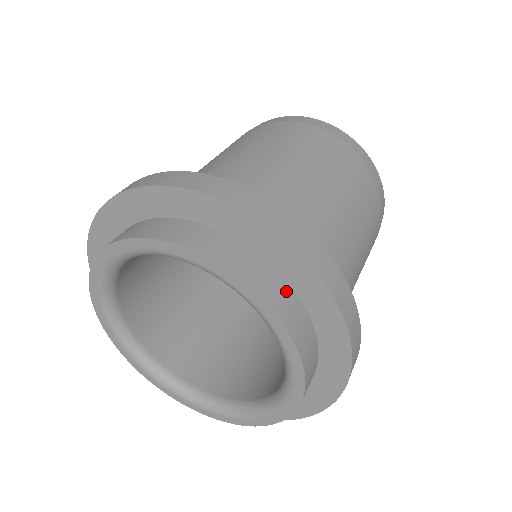
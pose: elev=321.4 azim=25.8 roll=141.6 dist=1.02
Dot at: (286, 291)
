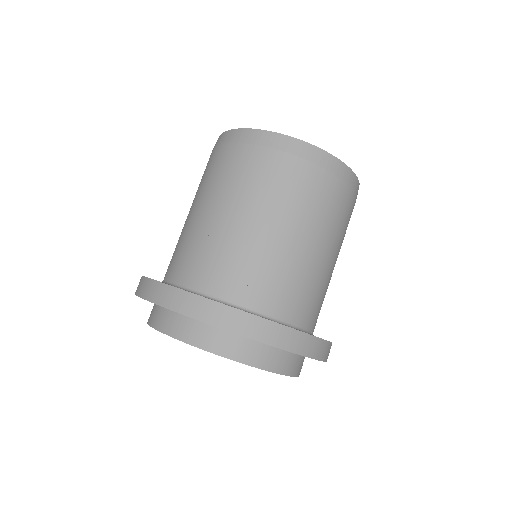
Dot at: (263, 348)
